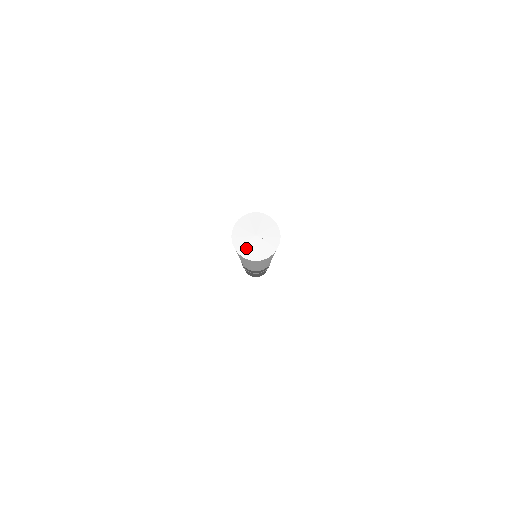
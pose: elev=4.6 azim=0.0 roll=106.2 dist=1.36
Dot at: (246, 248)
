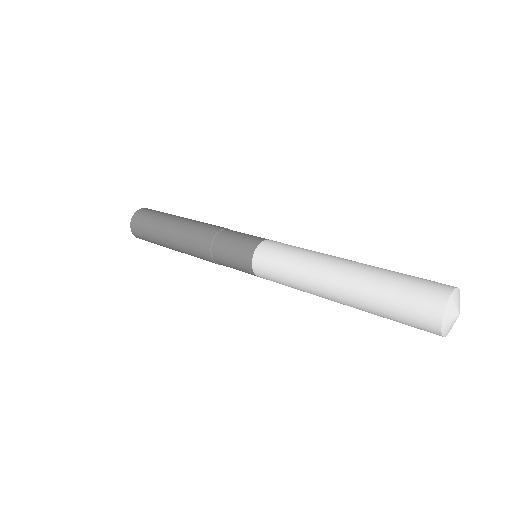
Dot at: (450, 329)
